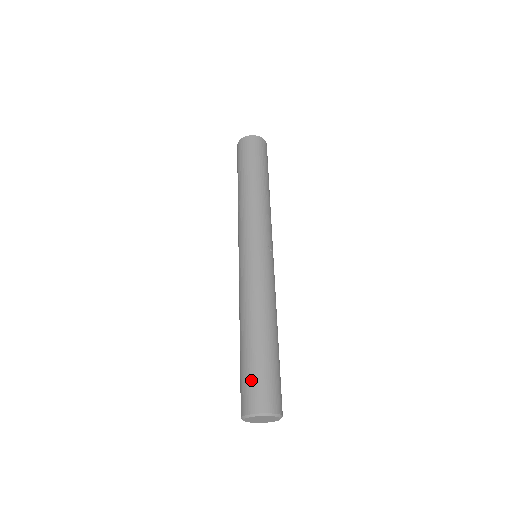
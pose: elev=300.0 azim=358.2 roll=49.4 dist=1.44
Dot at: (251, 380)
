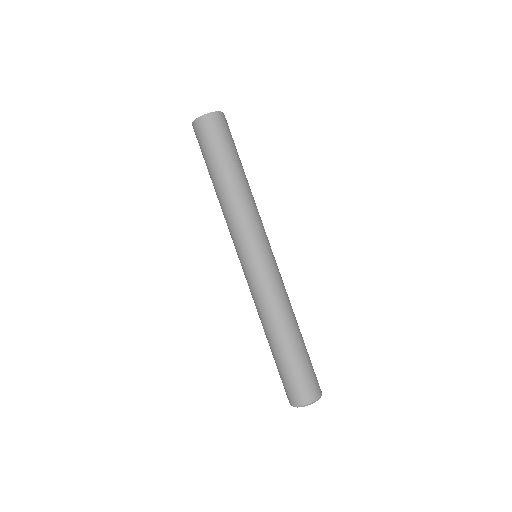
Dot at: (298, 379)
